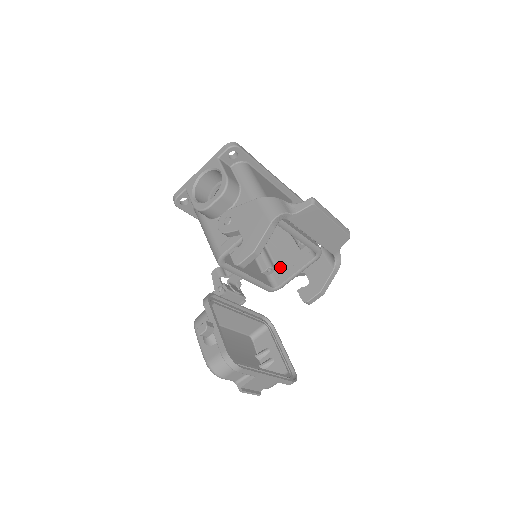
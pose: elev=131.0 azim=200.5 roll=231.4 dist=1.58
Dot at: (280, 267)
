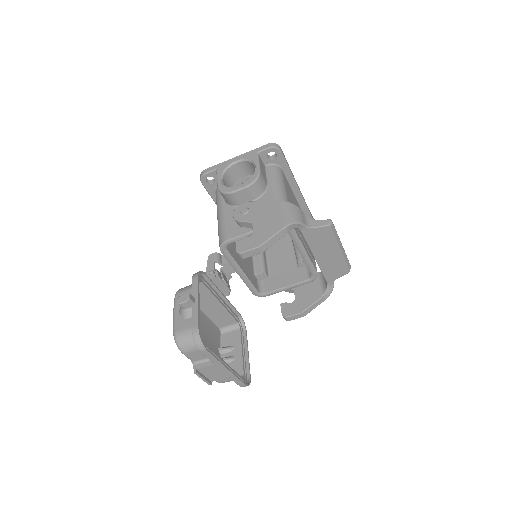
Dot at: (273, 276)
